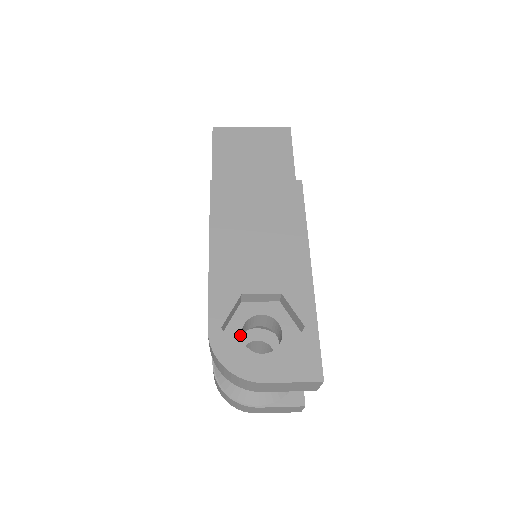
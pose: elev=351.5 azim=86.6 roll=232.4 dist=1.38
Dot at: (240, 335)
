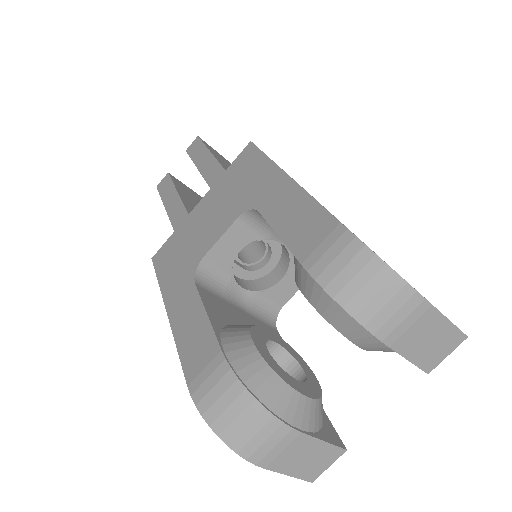
Dot at: occluded
